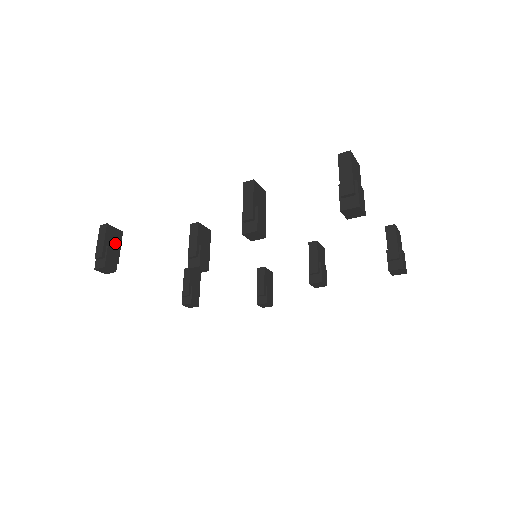
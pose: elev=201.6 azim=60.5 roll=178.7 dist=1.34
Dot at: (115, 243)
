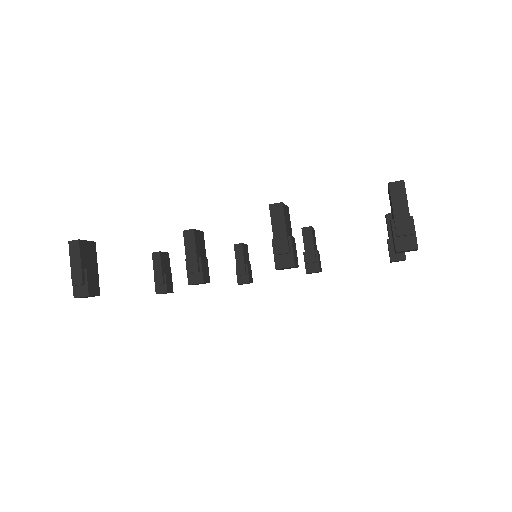
Dot at: (91, 260)
